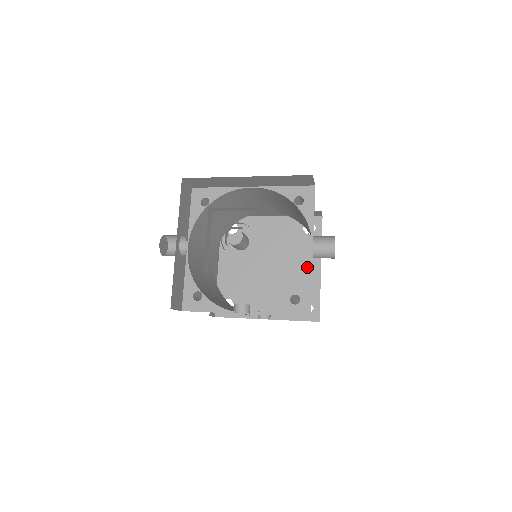
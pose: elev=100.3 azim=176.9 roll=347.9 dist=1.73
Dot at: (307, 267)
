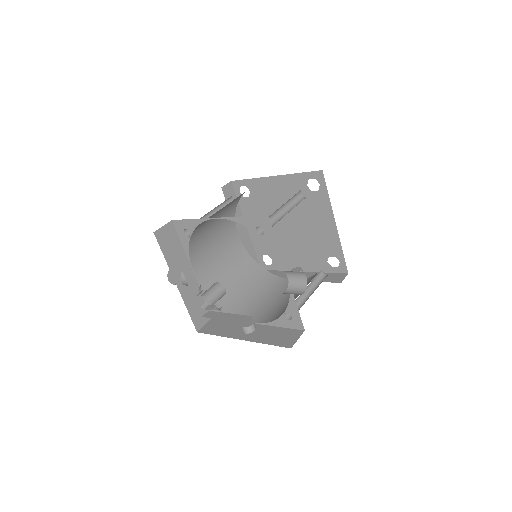
Dot at: (323, 225)
